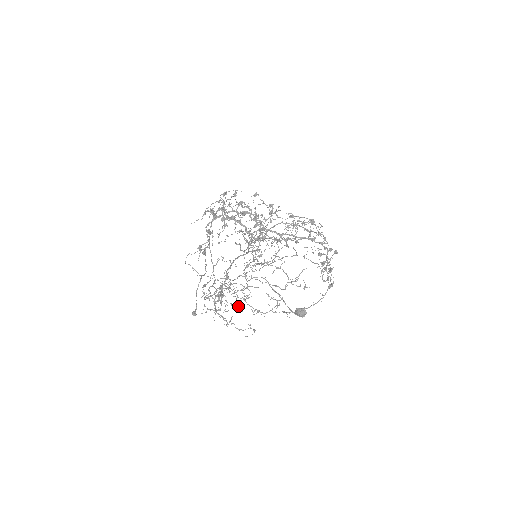
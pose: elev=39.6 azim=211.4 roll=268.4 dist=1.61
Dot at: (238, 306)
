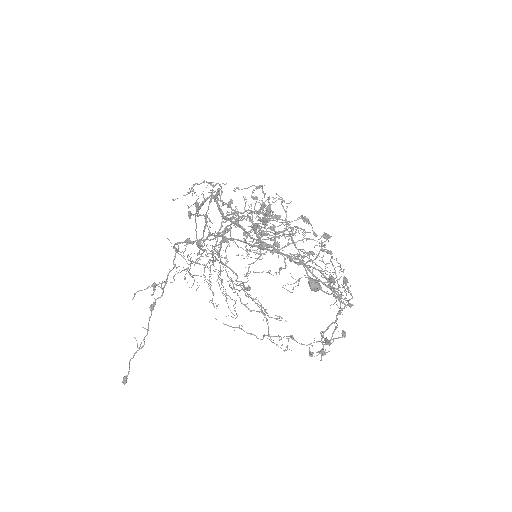
Dot at: (216, 305)
